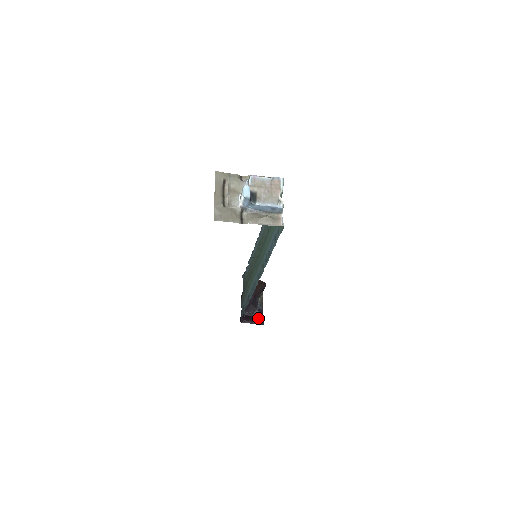
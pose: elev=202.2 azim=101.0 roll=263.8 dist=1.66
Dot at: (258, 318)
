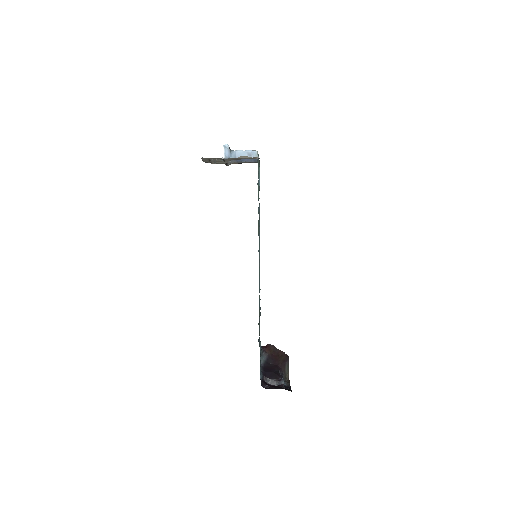
Dot at: (284, 388)
